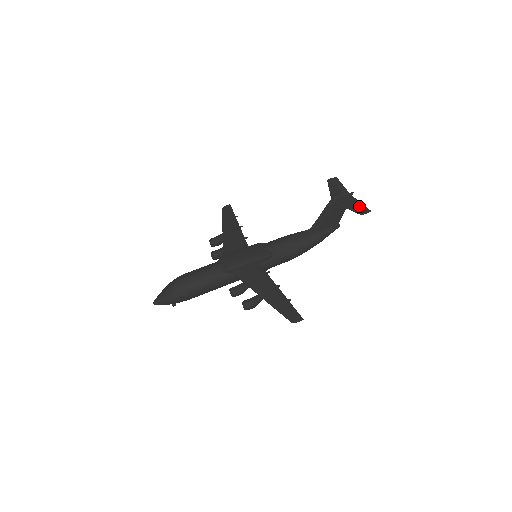
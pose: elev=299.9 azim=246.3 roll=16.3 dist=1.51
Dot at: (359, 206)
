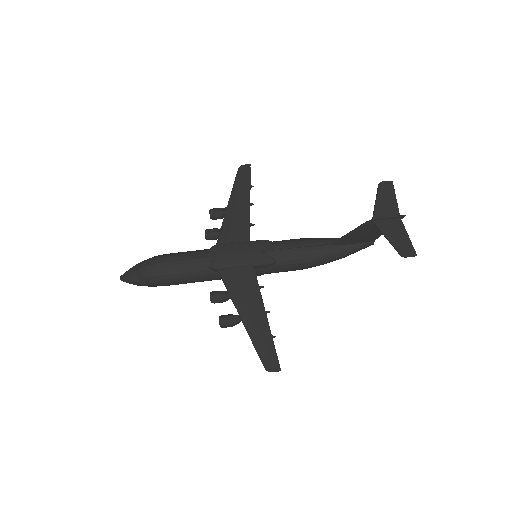
Dot at: (404, 242)
